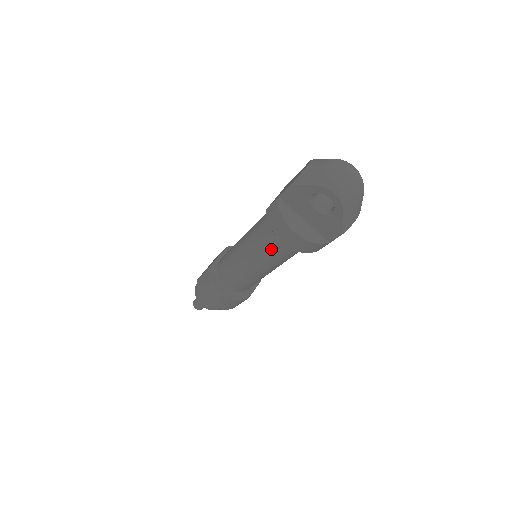
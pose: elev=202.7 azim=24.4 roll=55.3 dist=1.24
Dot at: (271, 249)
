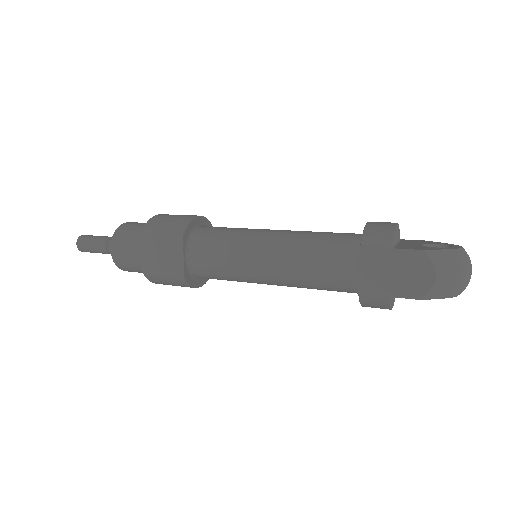
Dot at: occluded
